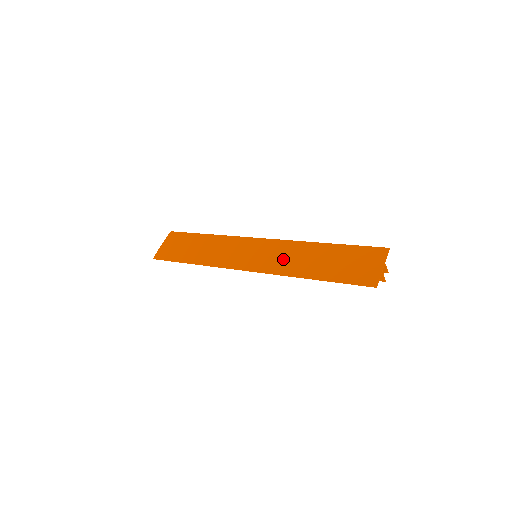
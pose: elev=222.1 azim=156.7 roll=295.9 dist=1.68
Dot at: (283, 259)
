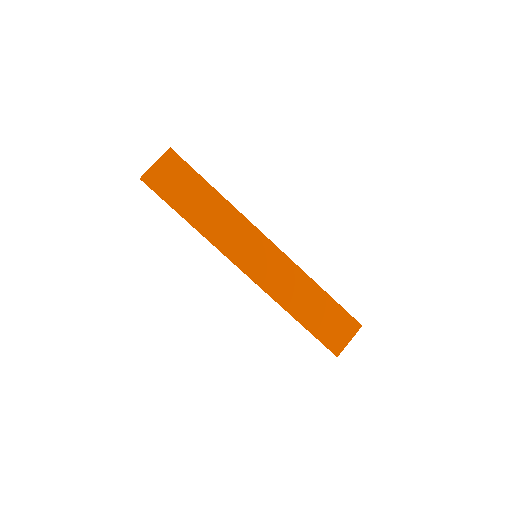
Dot at: (281, 282)
